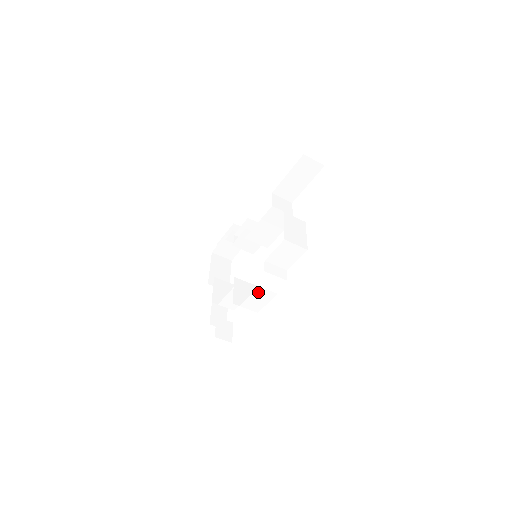
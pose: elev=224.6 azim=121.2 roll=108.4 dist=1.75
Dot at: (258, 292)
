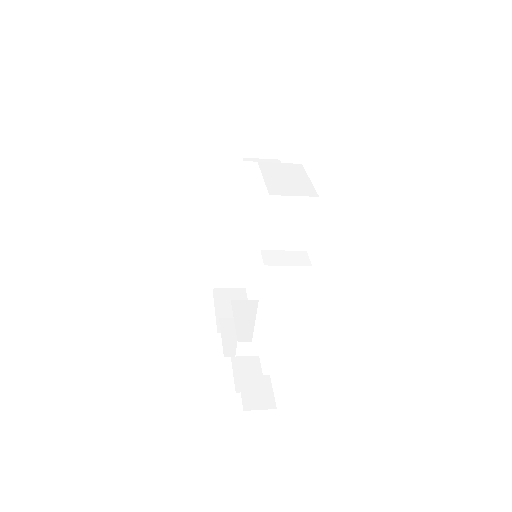
Dot at: (266, 303)
